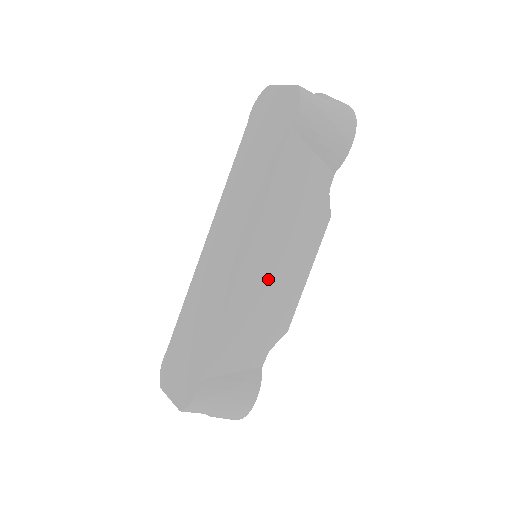
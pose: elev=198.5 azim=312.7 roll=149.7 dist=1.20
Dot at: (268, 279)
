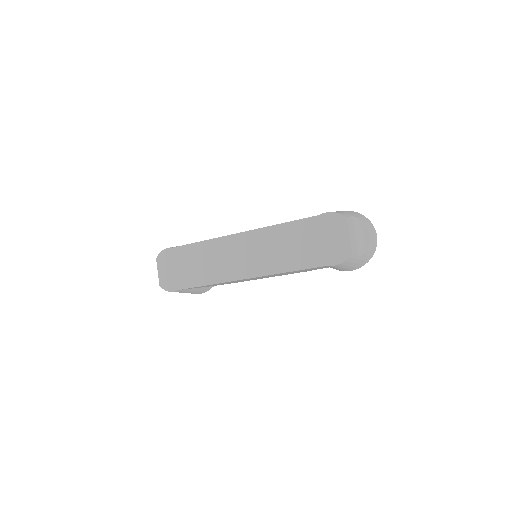
Dot at: occluded
